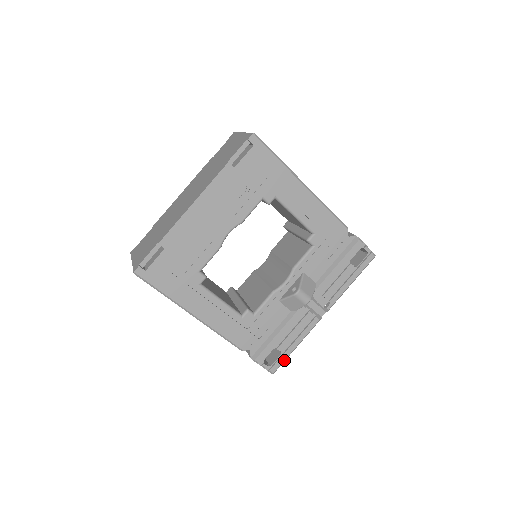
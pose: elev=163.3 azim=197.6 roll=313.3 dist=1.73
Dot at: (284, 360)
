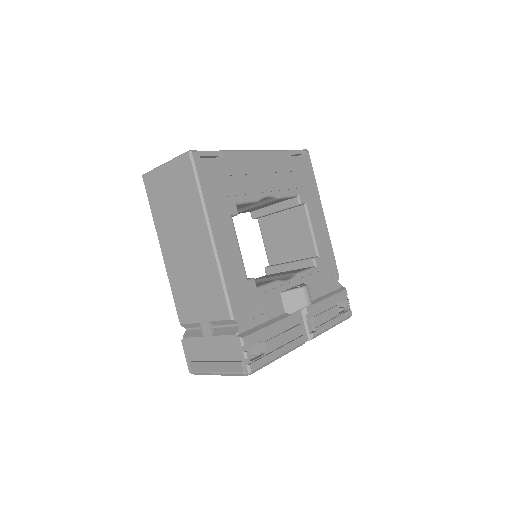
Dot at: (265, 363)
